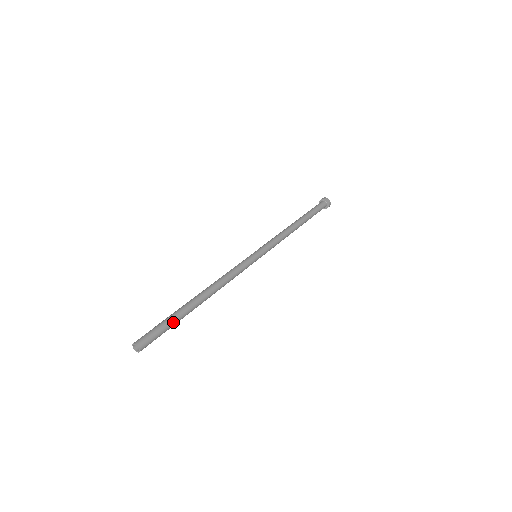
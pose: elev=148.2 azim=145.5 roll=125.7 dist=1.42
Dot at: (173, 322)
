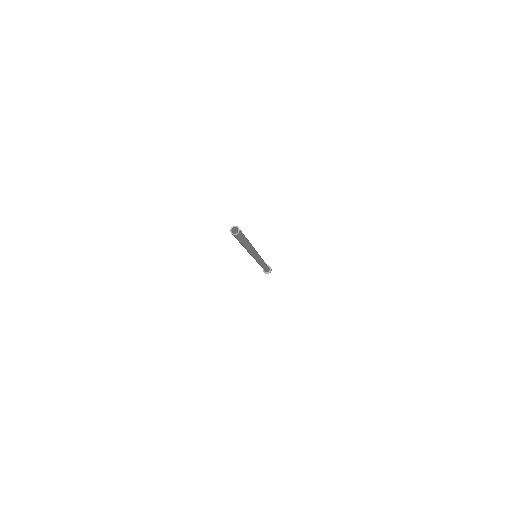
Dot at: occluded
